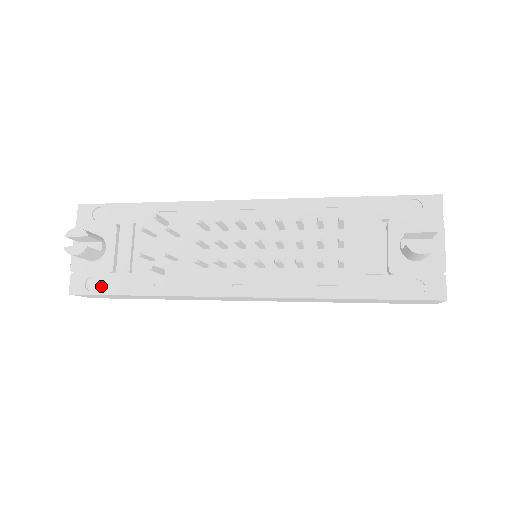
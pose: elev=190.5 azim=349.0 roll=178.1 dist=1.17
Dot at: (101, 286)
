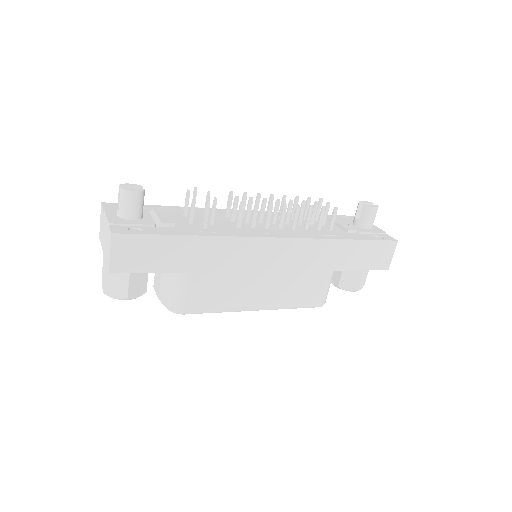
Dot at: (147, 231)
